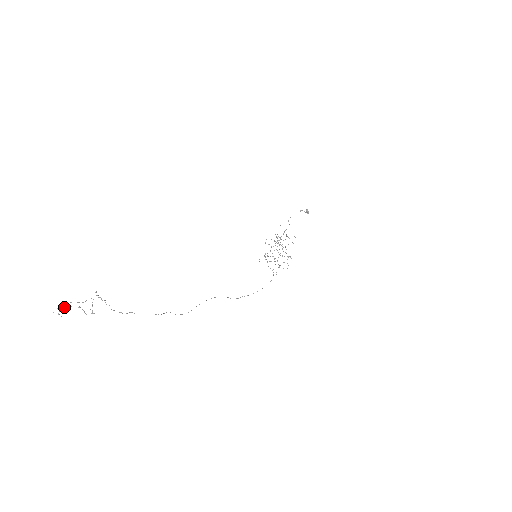
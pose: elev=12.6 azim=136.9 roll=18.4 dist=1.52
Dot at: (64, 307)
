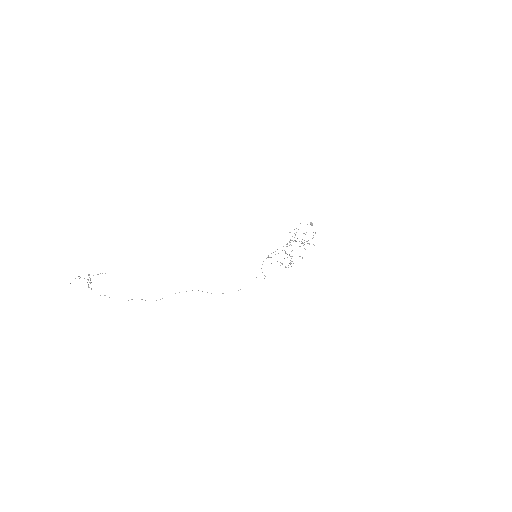
Dot at: occluded
